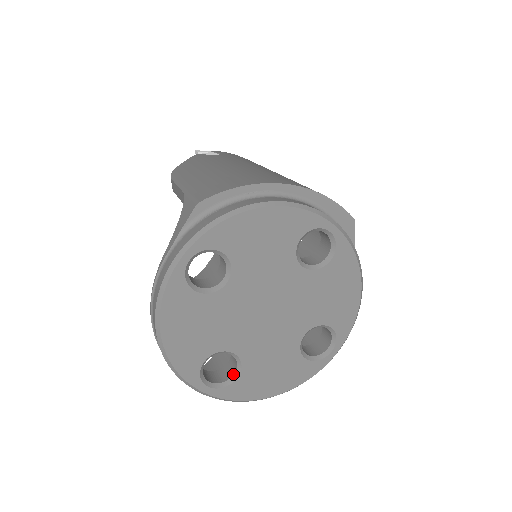
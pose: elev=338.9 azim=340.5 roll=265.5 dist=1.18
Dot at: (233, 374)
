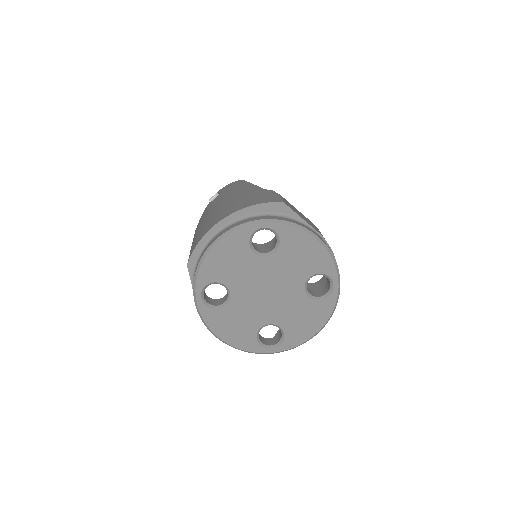
Dot at: (281, 334)
